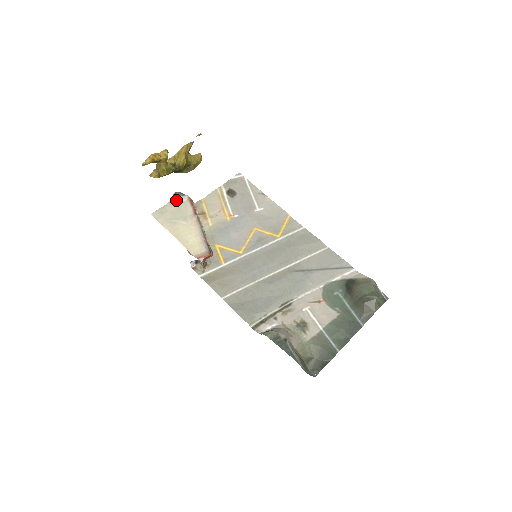
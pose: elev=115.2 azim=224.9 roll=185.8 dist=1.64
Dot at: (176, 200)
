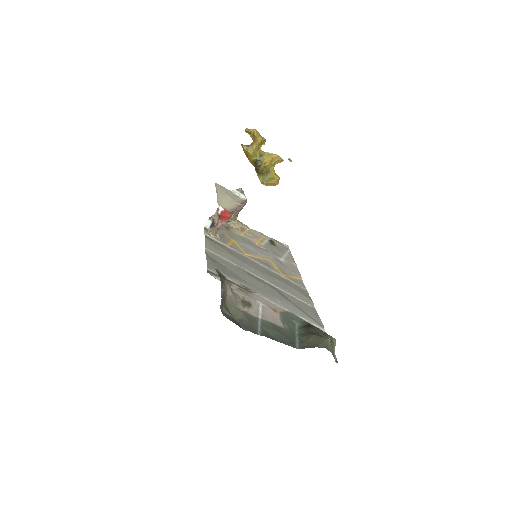
Dot at: (237, 195)
